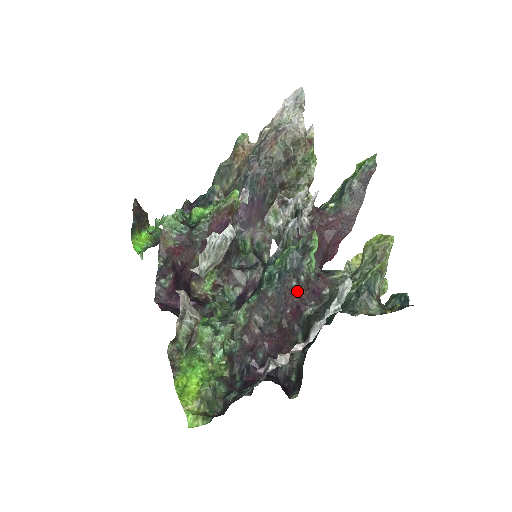
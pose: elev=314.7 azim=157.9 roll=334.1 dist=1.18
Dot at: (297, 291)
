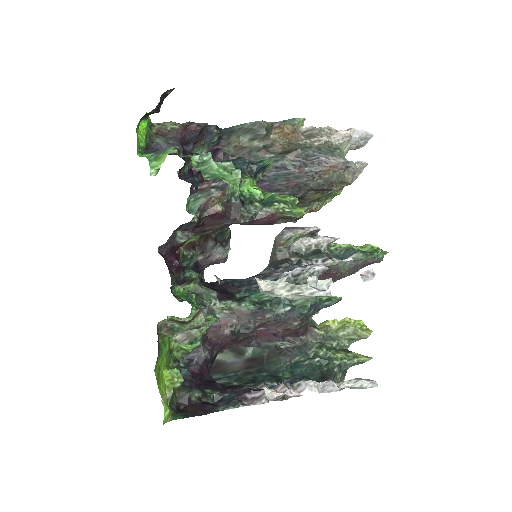
Dot at: (290, 328)
